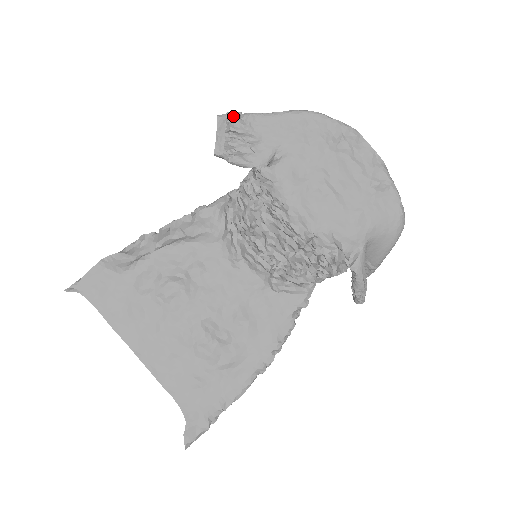
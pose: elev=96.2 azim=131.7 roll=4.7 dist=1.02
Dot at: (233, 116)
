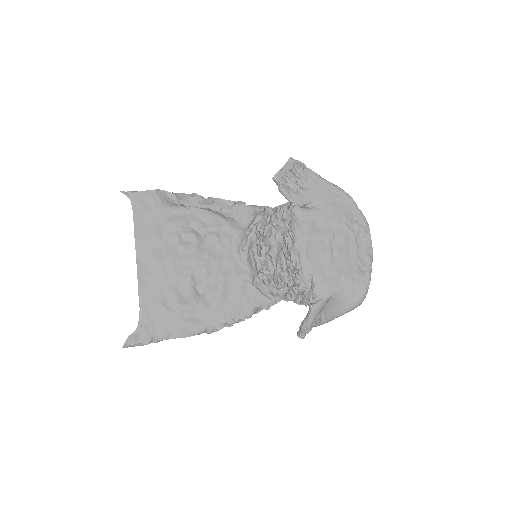
Dot at: (300, 164)
